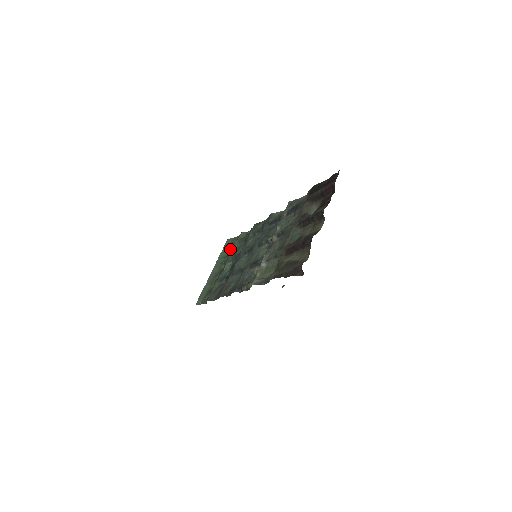
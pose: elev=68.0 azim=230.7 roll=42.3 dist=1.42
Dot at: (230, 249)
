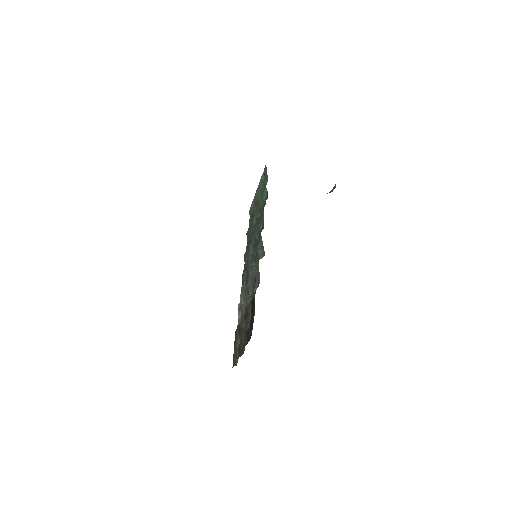
Dot at: occluded
